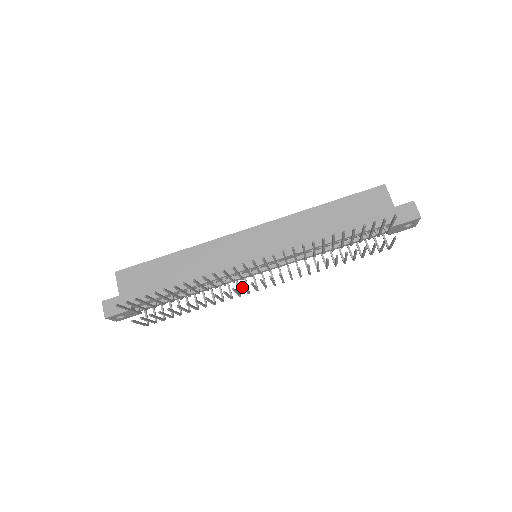
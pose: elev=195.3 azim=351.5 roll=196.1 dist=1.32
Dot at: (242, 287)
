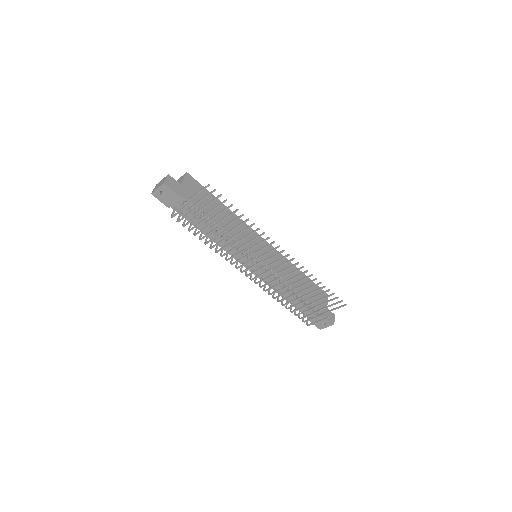
Dot at: (255, 258)
